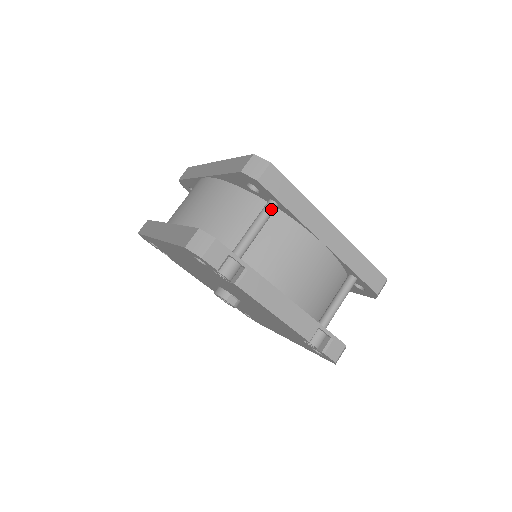
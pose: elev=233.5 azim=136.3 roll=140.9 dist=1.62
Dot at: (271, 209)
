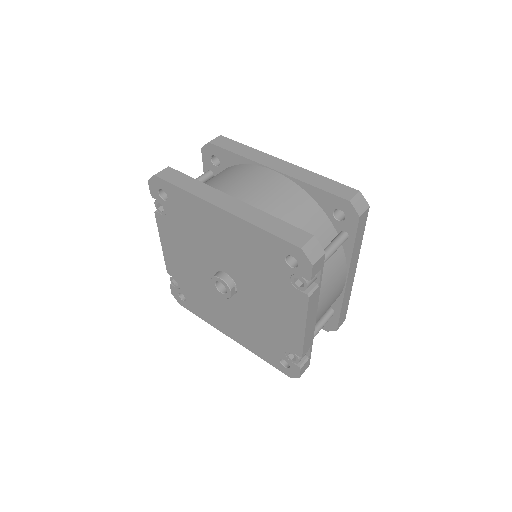
Dot at: occluded
